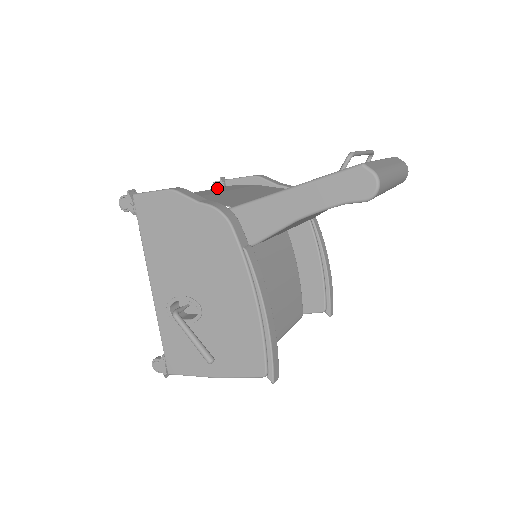
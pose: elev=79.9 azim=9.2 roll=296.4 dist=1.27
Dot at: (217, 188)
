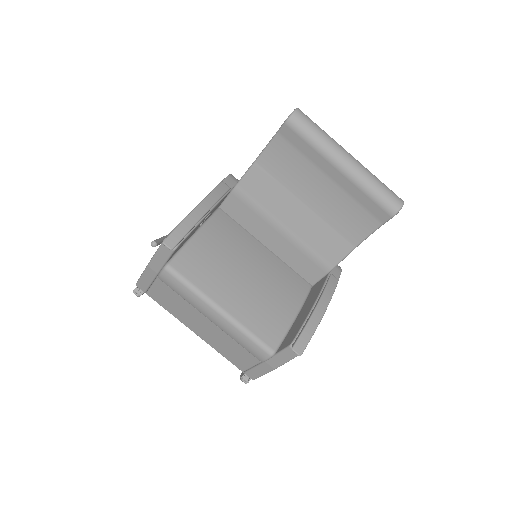
Dot at: occluded
